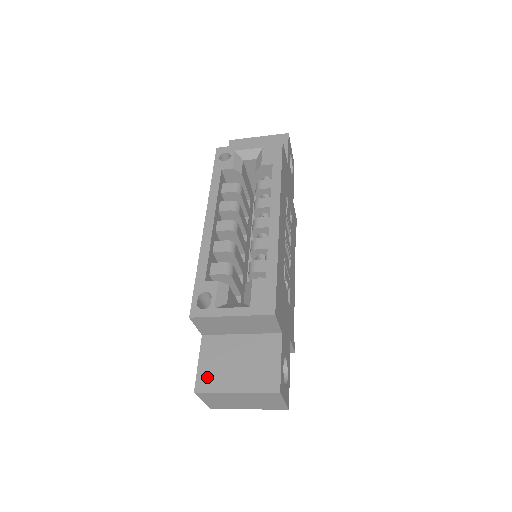
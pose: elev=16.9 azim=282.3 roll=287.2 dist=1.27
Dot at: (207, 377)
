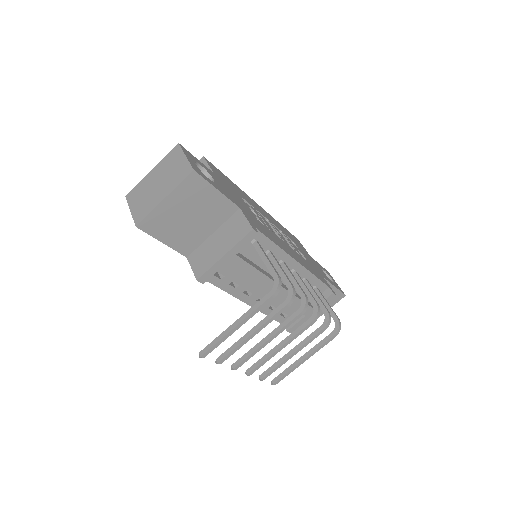
Dot at: occluded
